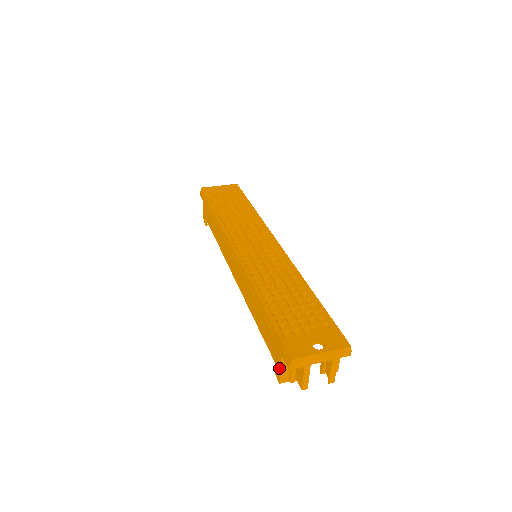
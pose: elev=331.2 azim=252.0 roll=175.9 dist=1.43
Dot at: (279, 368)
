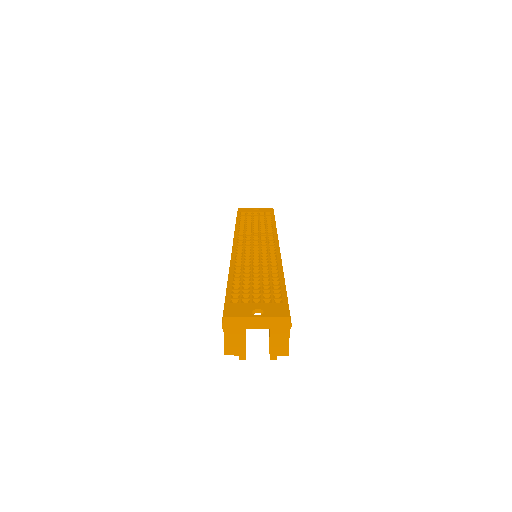
Dot at: occluded
